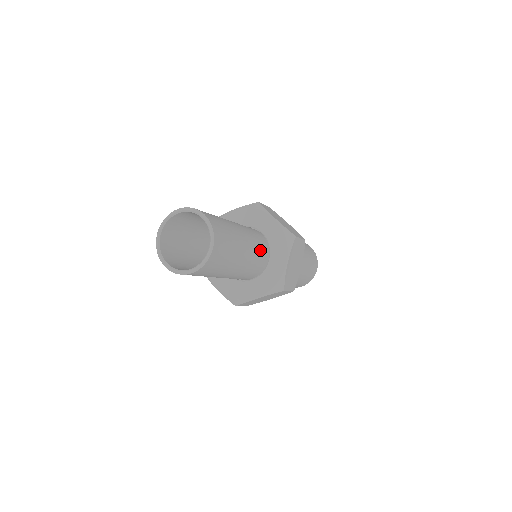
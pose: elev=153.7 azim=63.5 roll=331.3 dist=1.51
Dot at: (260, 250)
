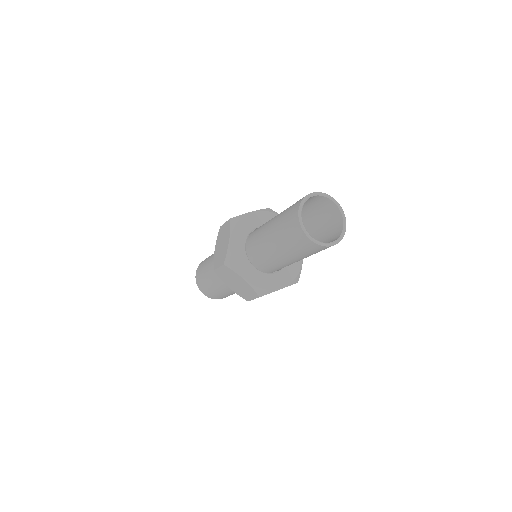
Dot at: occluded
